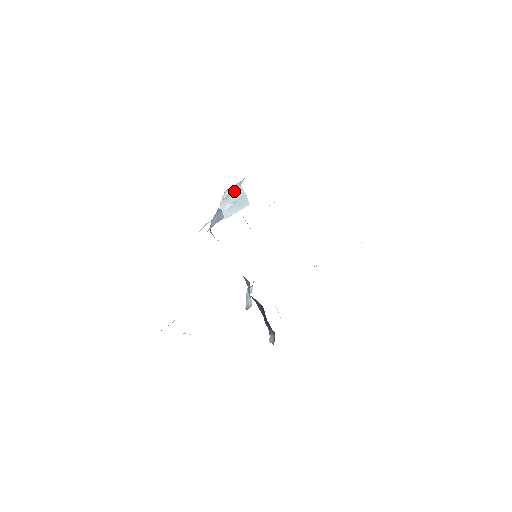
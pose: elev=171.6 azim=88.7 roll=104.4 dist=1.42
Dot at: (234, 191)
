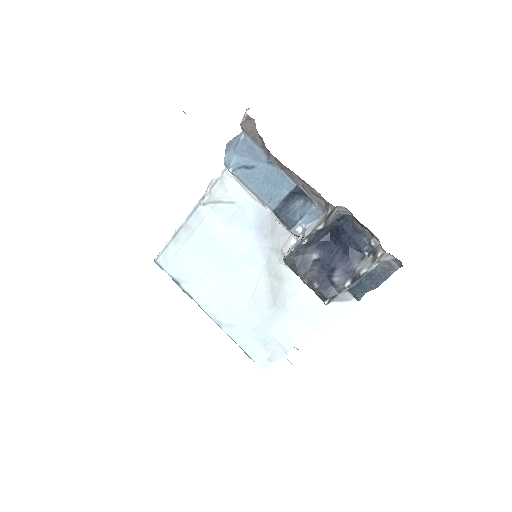
Dot at: occluded
